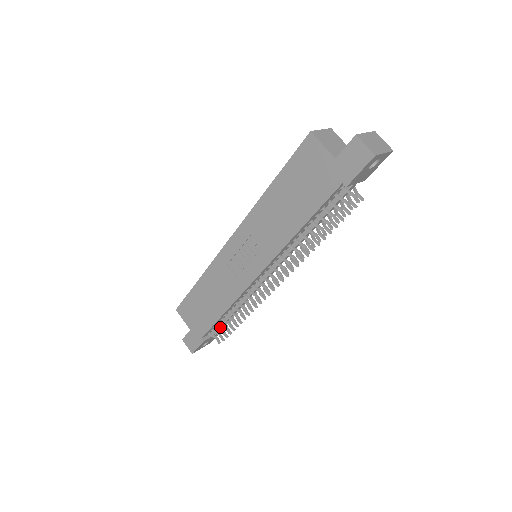
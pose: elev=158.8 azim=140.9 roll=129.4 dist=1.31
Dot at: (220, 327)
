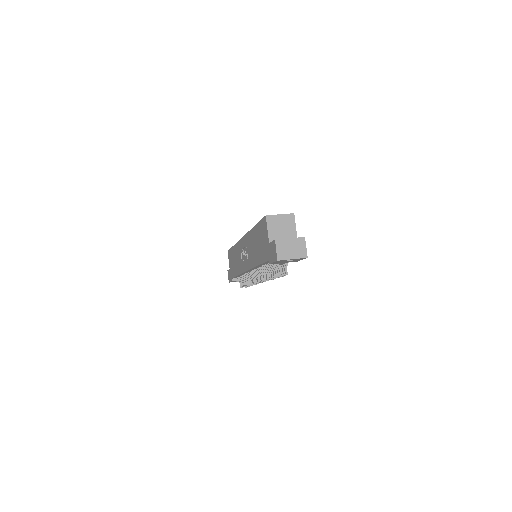
Dot at: occluded
